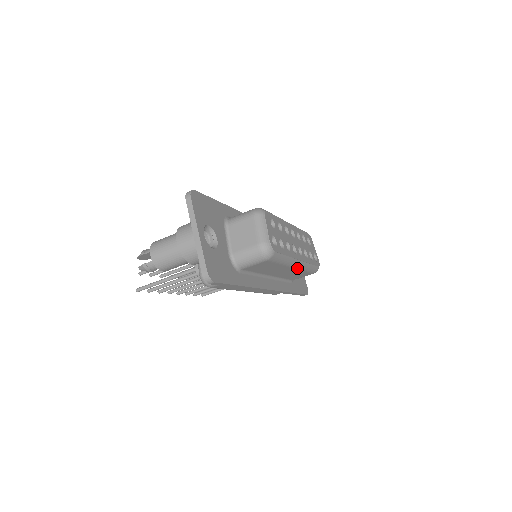
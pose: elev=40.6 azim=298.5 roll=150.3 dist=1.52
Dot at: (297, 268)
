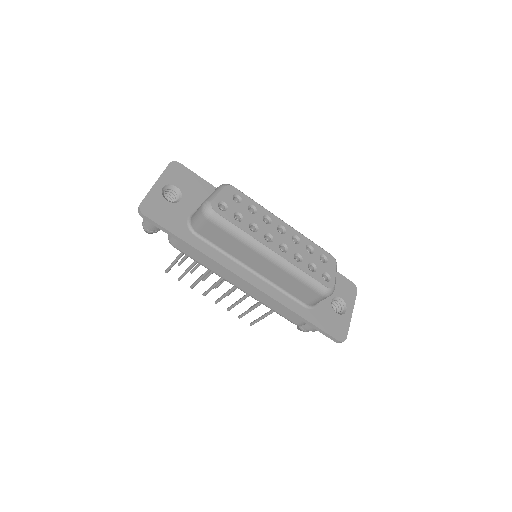
Dot at: (275, 263)
